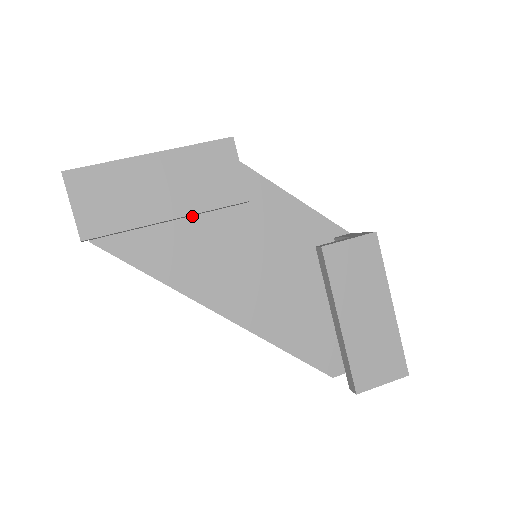
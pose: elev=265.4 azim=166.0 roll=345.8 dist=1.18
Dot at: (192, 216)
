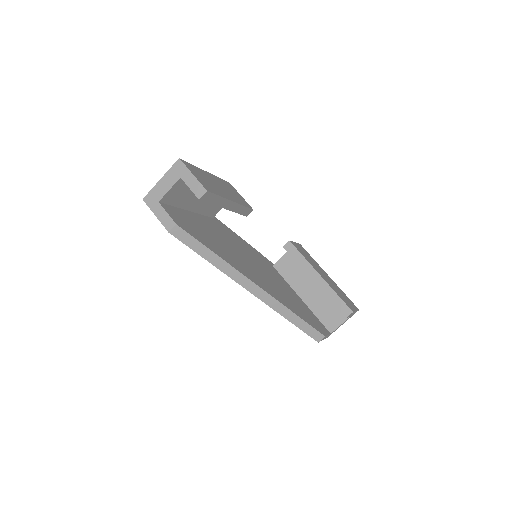
Dot at: (213, 232)
